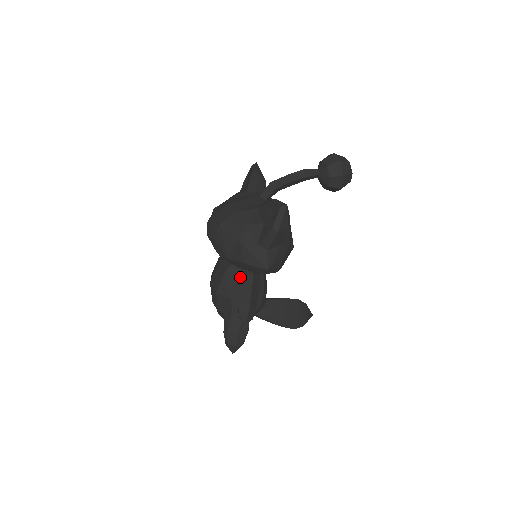
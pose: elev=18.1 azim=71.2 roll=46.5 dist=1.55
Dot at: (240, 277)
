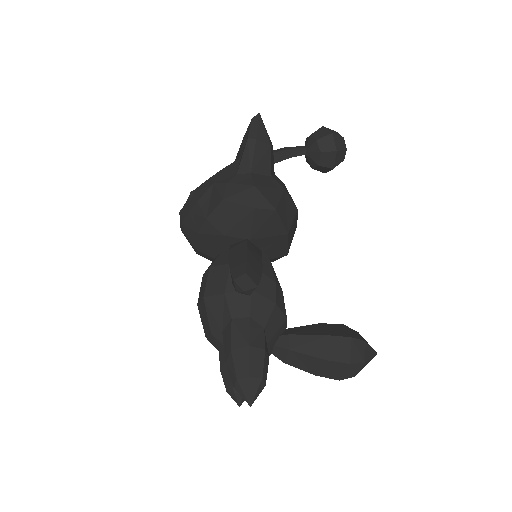
Dot at: (230, 250)
